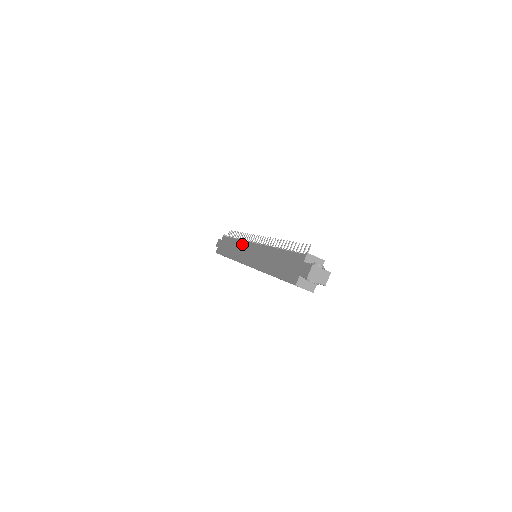
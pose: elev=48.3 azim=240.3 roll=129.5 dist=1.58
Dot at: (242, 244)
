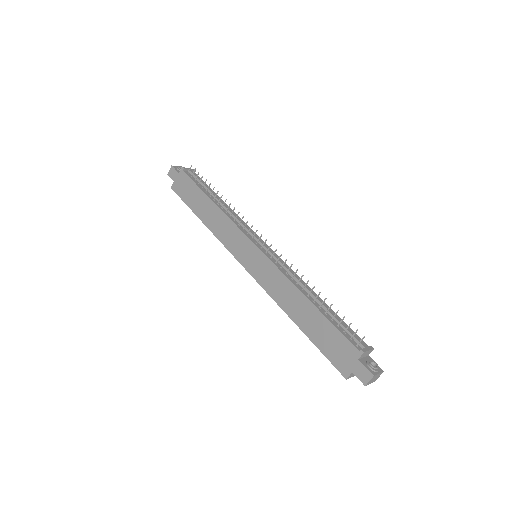
Dot at: (231, 226)
